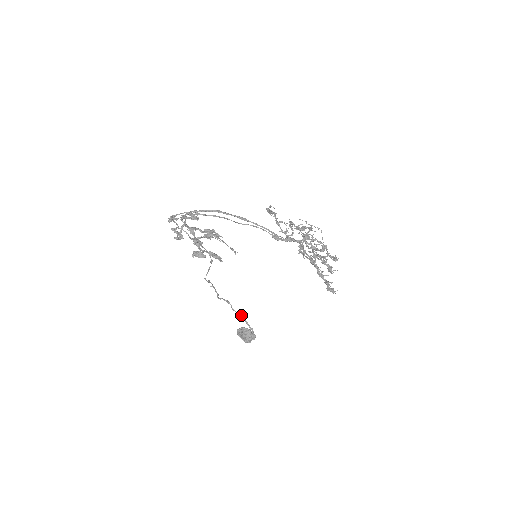
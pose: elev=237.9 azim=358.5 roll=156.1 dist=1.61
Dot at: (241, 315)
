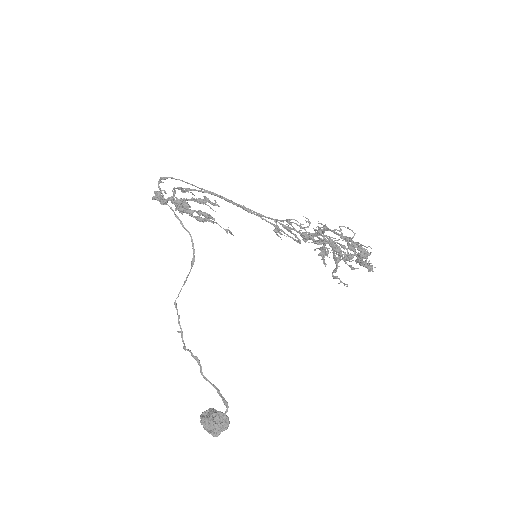
Dot at: (213, 384)
